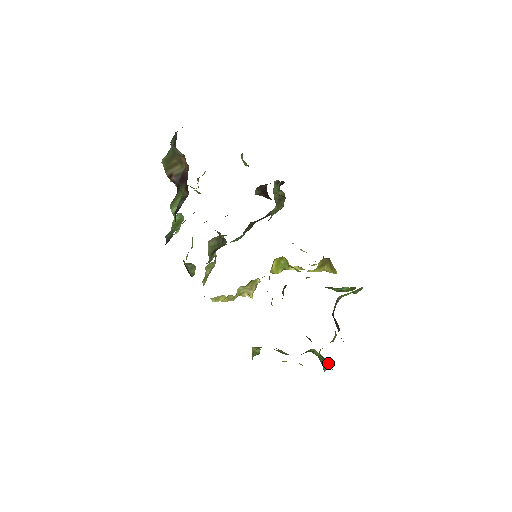
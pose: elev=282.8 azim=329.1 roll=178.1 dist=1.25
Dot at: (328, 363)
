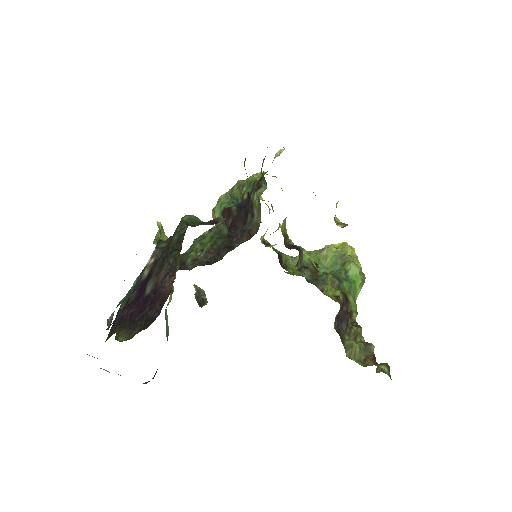
Dot at: (349, 320)
